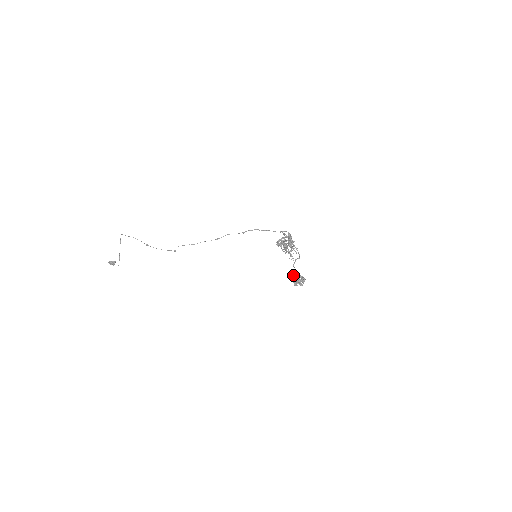
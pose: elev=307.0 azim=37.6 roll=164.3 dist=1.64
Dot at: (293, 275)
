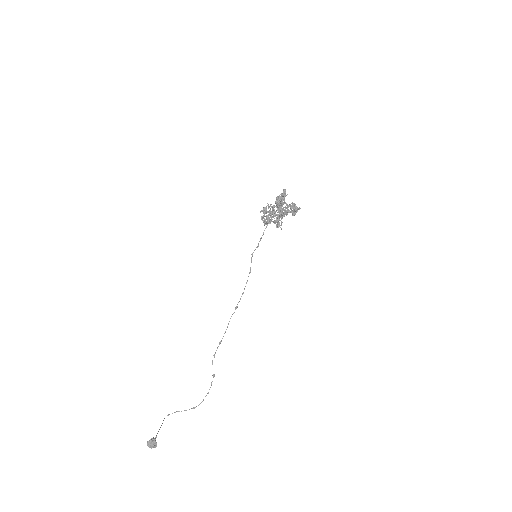
Dot at: (276, 205)
